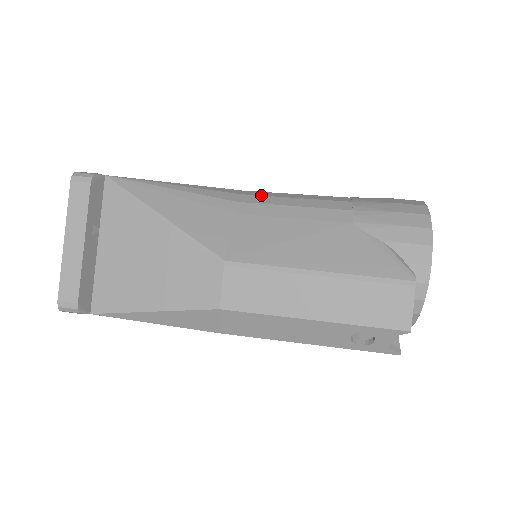
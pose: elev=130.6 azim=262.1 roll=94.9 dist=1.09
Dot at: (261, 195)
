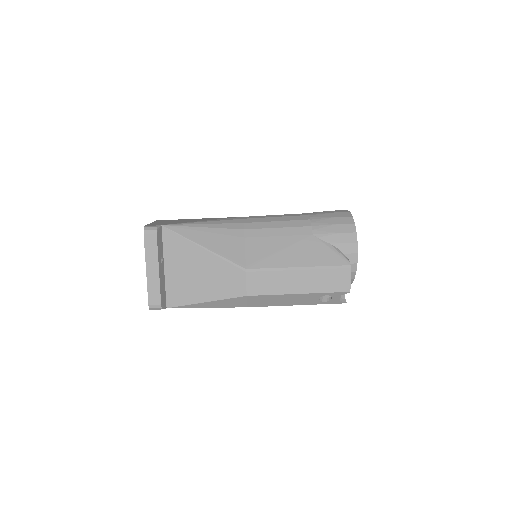
Dot at: (256, 222)
